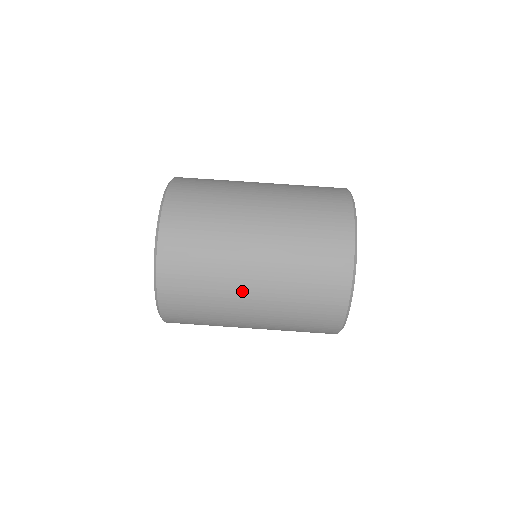
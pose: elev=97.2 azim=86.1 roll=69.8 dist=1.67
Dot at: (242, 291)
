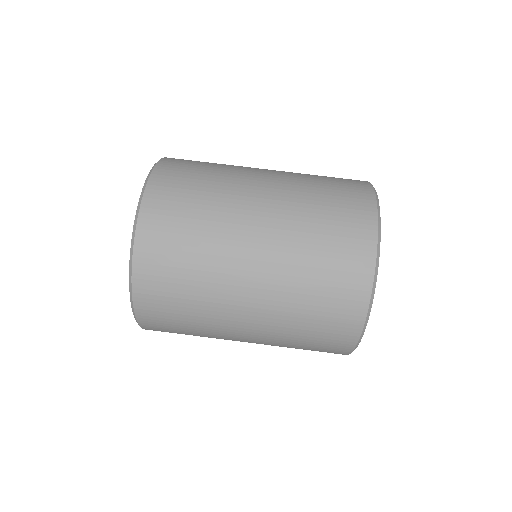
Dot at: (234, 321)
